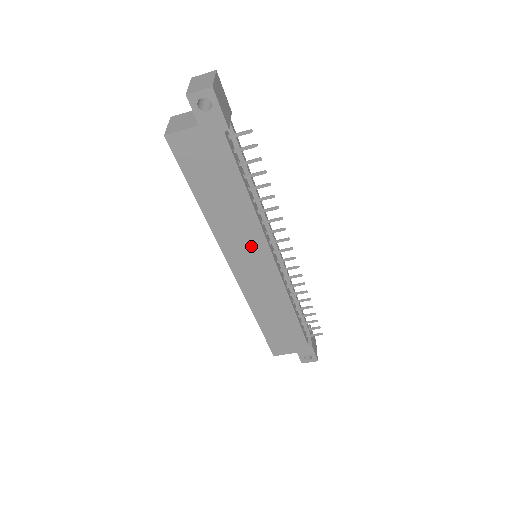
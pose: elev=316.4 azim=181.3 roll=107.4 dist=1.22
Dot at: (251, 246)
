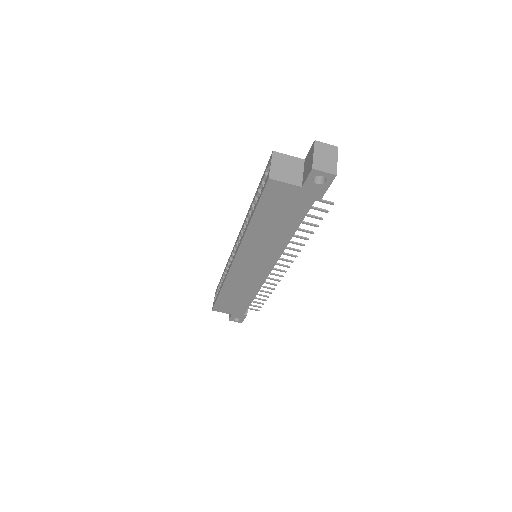
Dot at: (263, 257)
